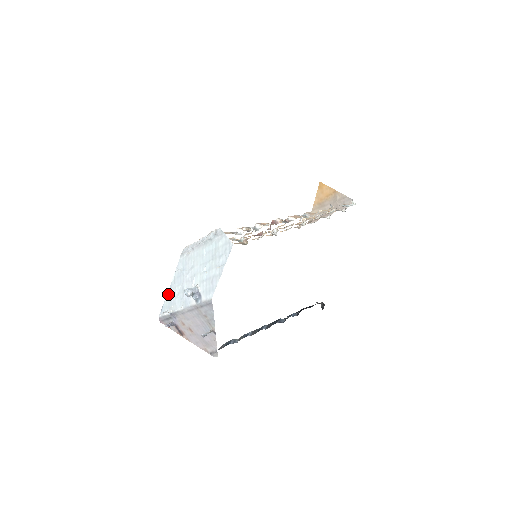
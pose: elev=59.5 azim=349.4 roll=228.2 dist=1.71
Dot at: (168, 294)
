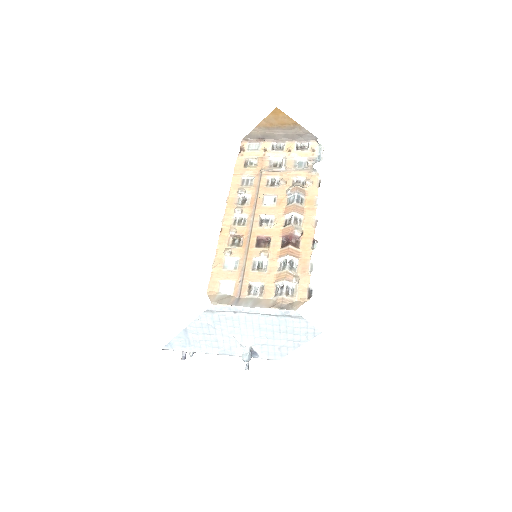
Dot at: (180, 336)
